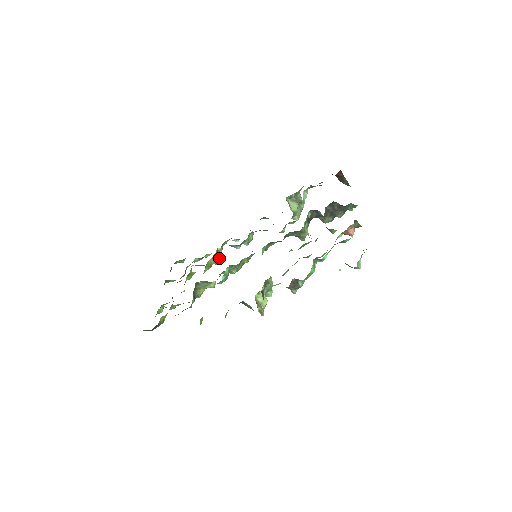
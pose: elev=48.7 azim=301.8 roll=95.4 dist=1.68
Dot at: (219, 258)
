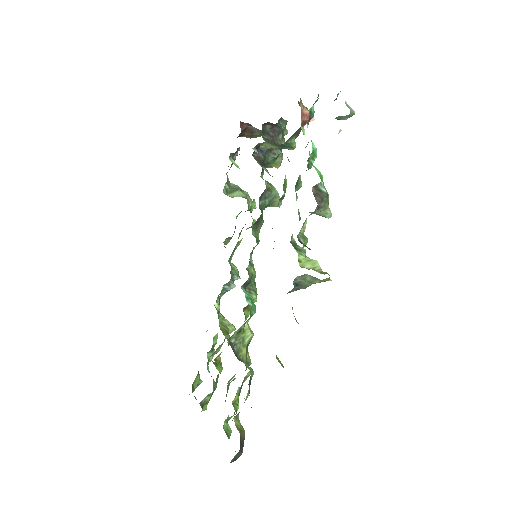
Dot at: (228, 321)
